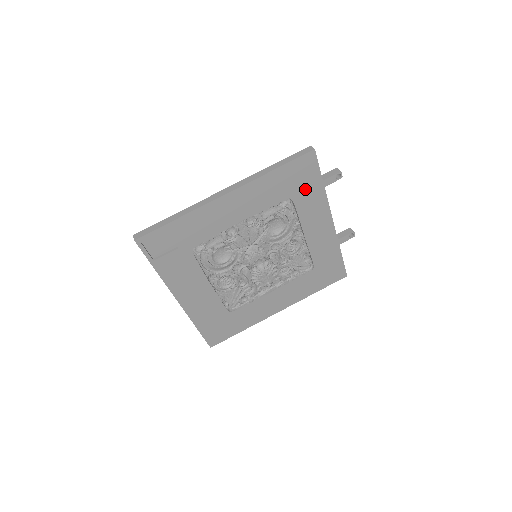
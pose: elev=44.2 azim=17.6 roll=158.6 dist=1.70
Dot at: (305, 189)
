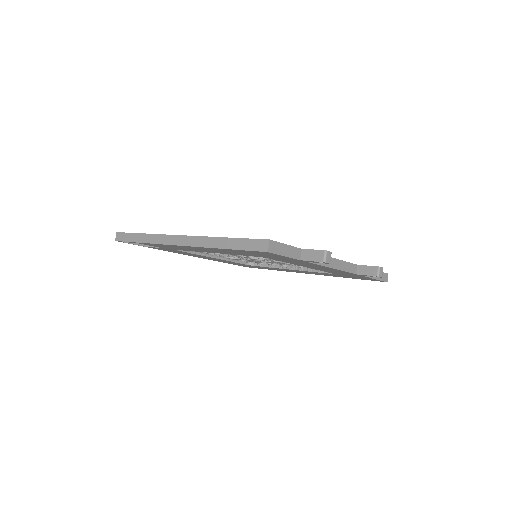
Dot at: (279, 258)
